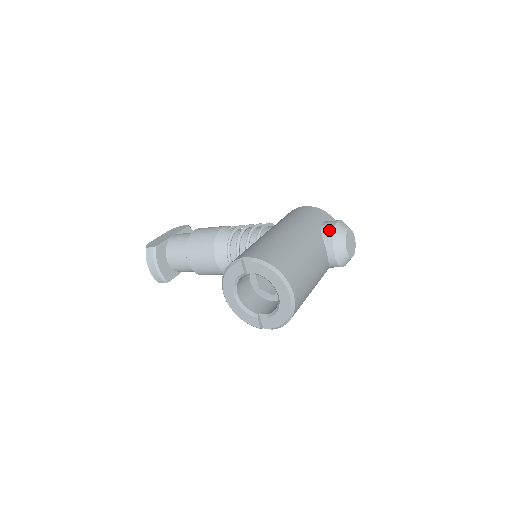
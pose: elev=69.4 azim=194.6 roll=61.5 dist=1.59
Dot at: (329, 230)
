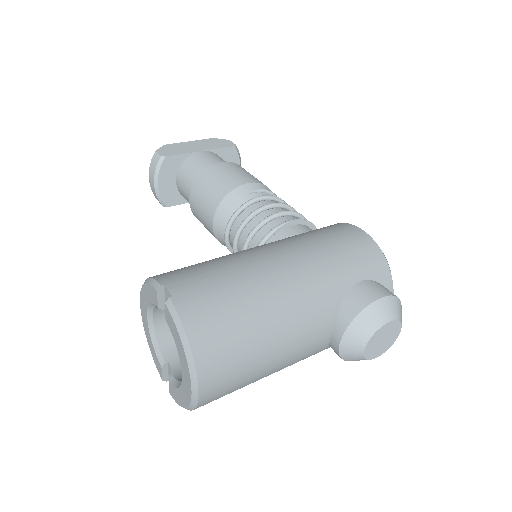
Dot at: (356, 304)
